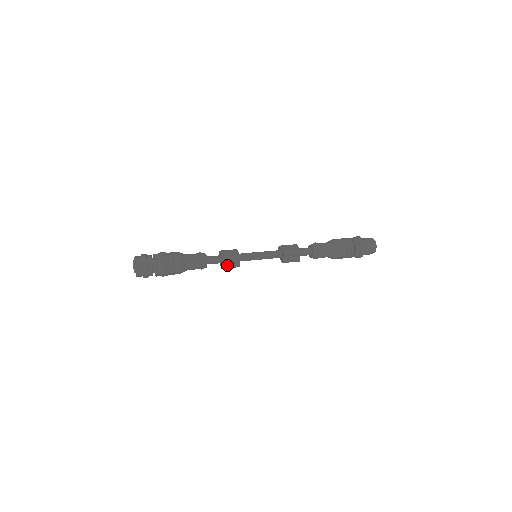
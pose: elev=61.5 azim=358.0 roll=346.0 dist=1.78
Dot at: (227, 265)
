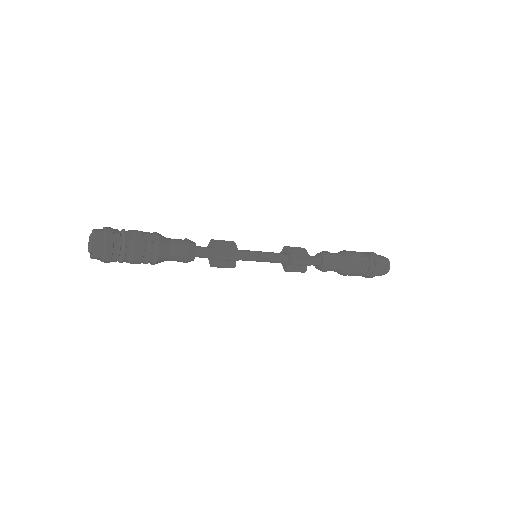
Dot at: (219, 264)
